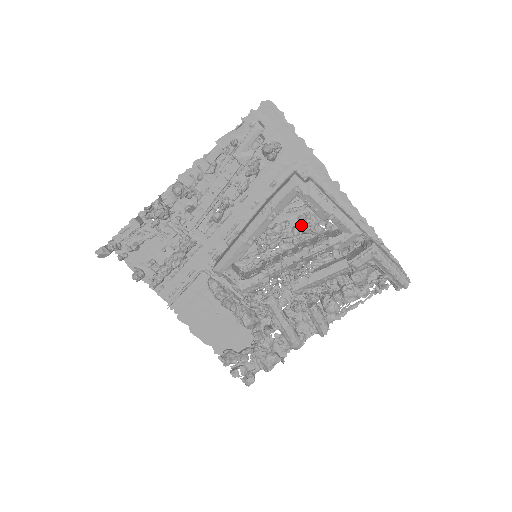
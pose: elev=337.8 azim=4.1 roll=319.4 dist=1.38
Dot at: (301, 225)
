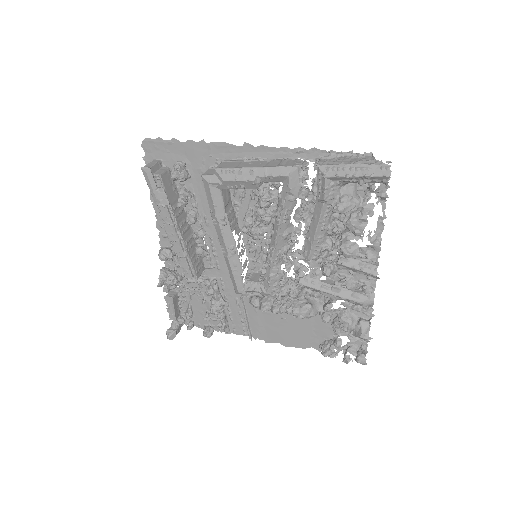
Dot at: (257, 204)
